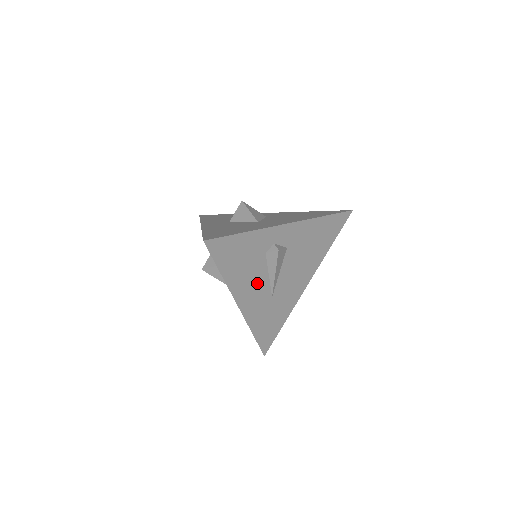
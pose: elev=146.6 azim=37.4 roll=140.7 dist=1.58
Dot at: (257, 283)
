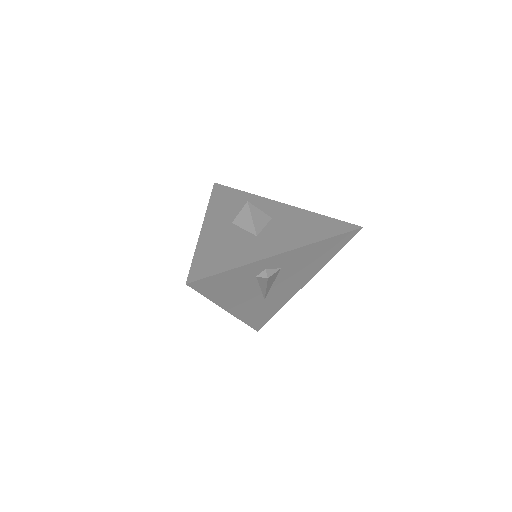
Dot at: (247, 295)
